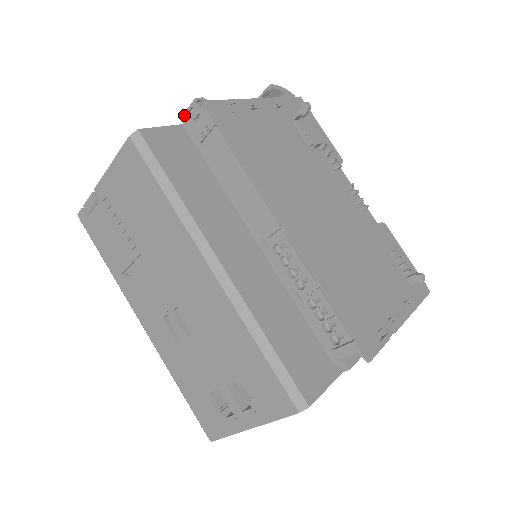
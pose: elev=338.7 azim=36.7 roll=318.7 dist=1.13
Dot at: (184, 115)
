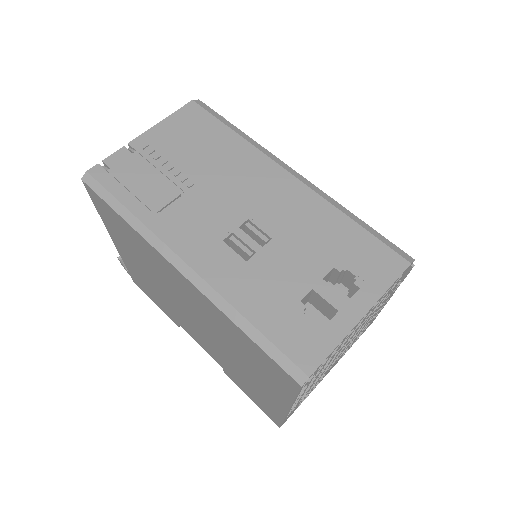
Dot at: occluded
